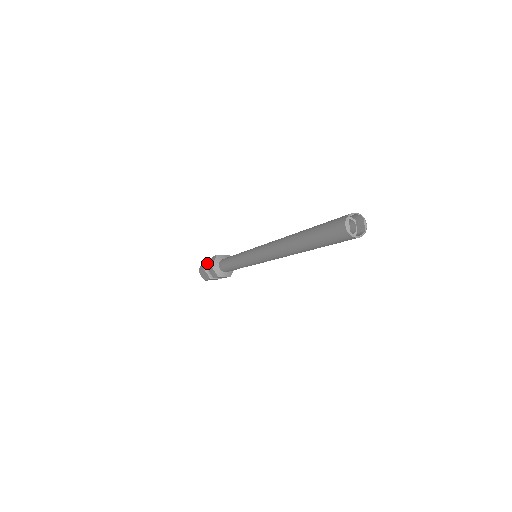
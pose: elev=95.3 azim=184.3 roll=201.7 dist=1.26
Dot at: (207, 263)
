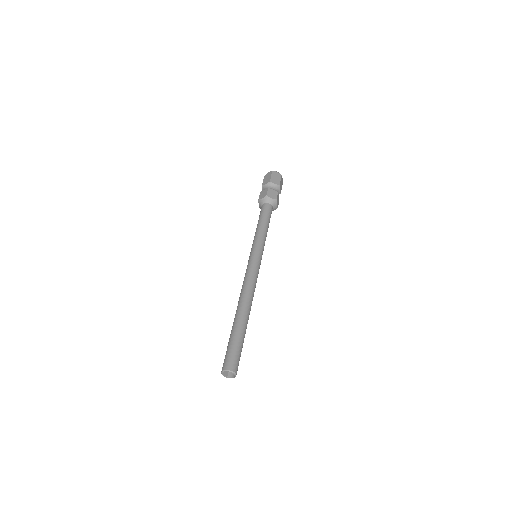
Dot at: (262, 190)
